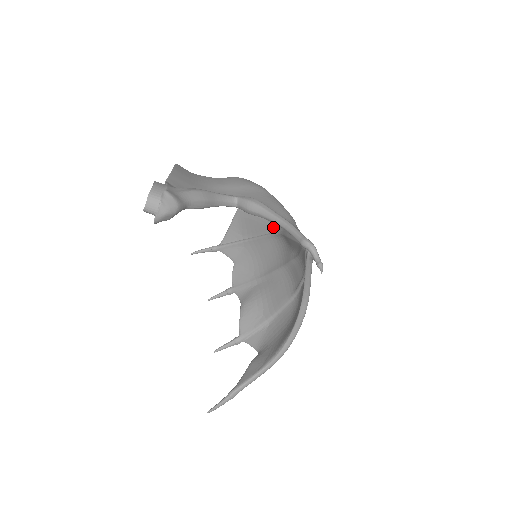
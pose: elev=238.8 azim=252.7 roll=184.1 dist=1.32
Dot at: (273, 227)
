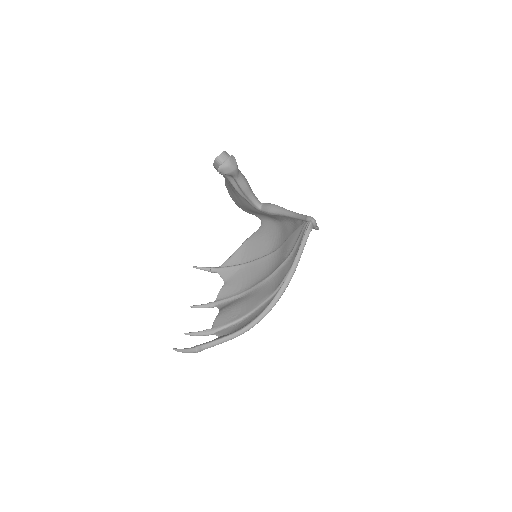
Dot at: (272, 249)
